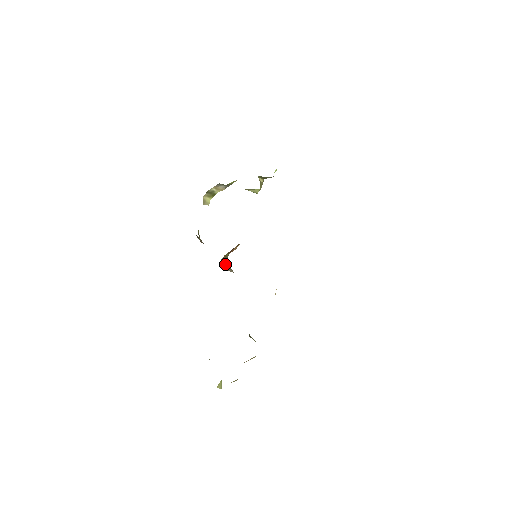
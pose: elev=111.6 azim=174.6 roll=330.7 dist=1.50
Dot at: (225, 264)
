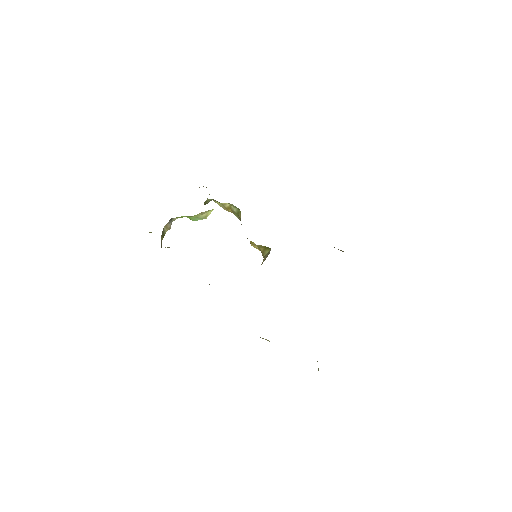
Dot at: occluded
